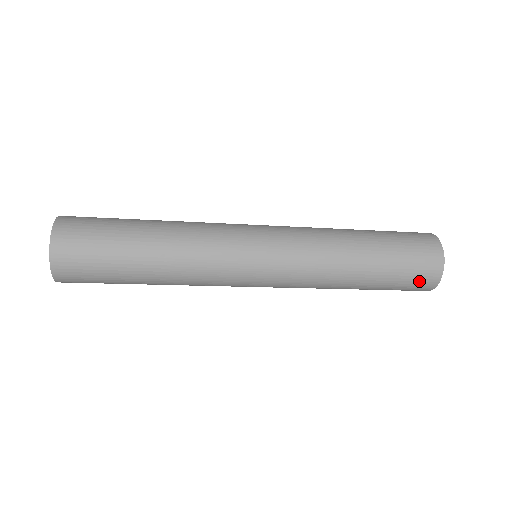
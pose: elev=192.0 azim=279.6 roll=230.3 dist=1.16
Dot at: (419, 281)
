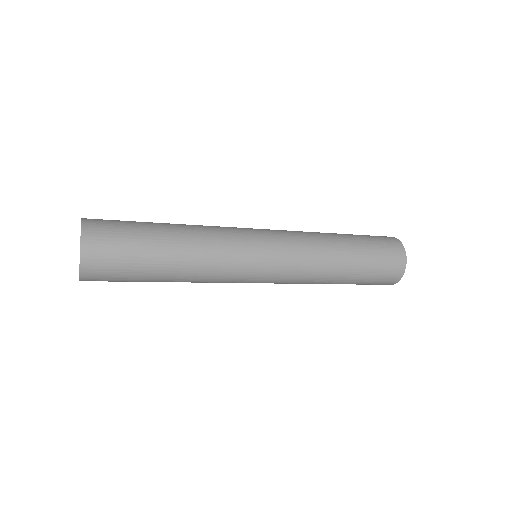
Dot at: (391, 261)
